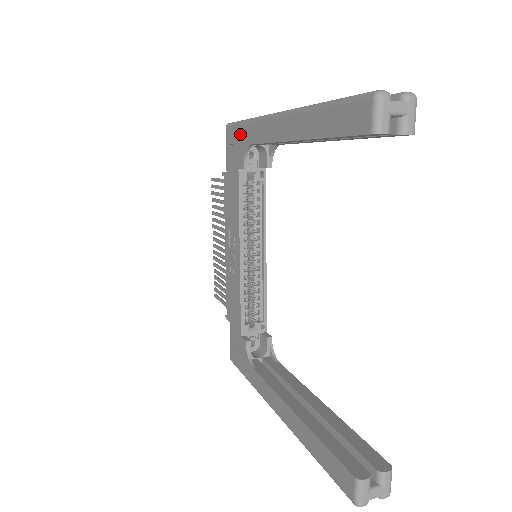
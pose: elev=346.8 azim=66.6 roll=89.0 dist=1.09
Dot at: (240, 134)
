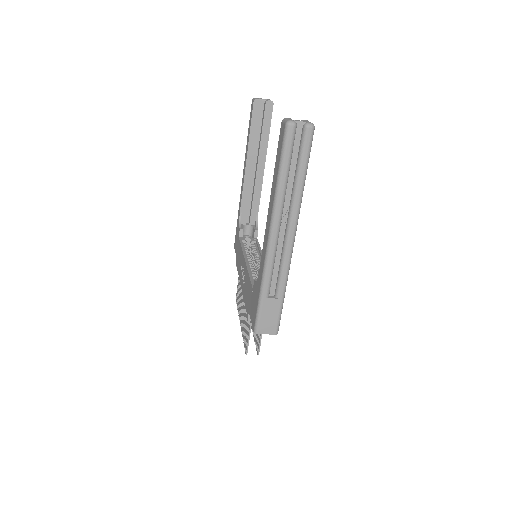
Dot at: (237, 226)
